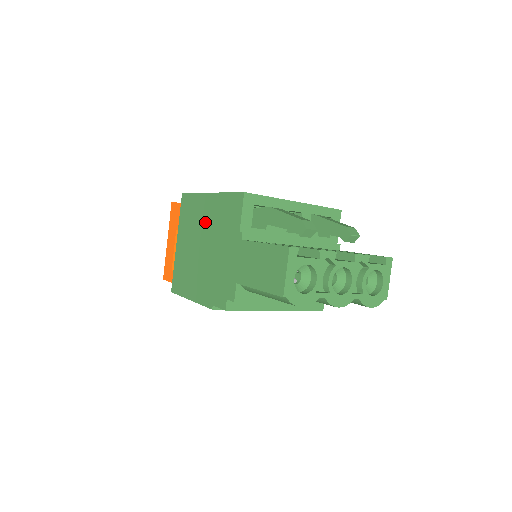
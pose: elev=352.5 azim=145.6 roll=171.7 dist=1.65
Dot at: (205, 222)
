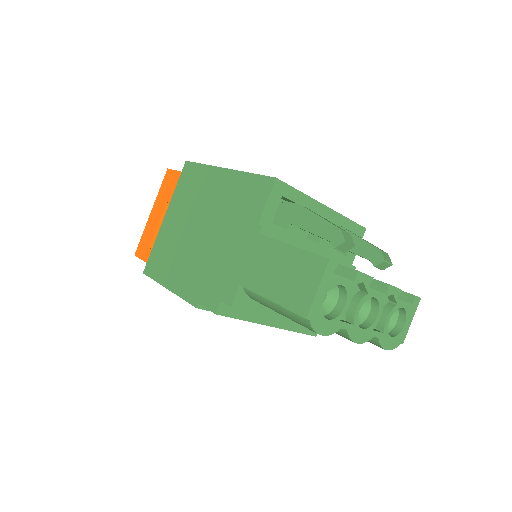
Dot at: (211, 201)
